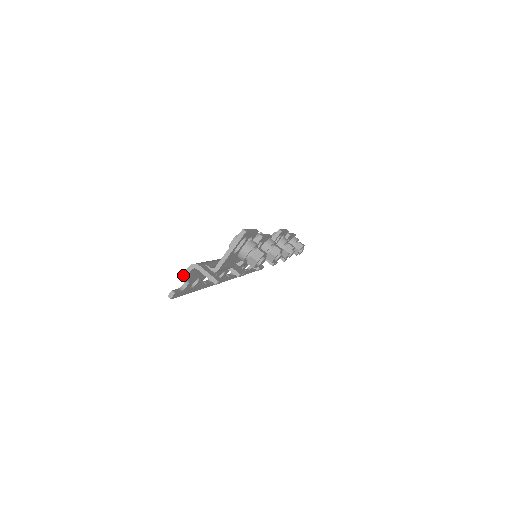
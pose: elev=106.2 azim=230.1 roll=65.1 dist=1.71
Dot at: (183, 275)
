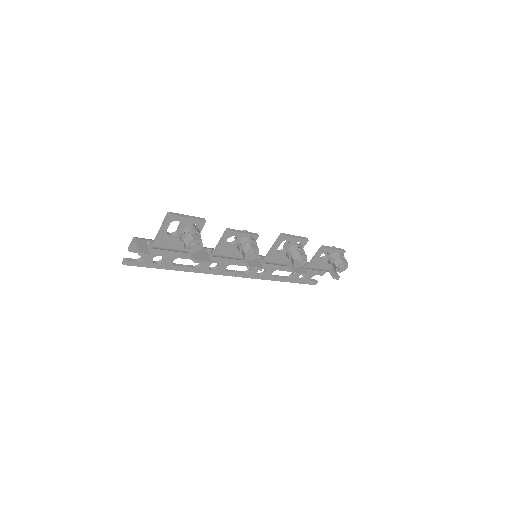
Dot at: (129, 246)
